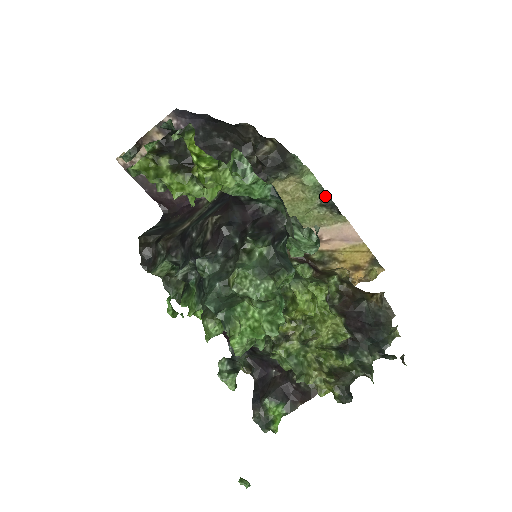
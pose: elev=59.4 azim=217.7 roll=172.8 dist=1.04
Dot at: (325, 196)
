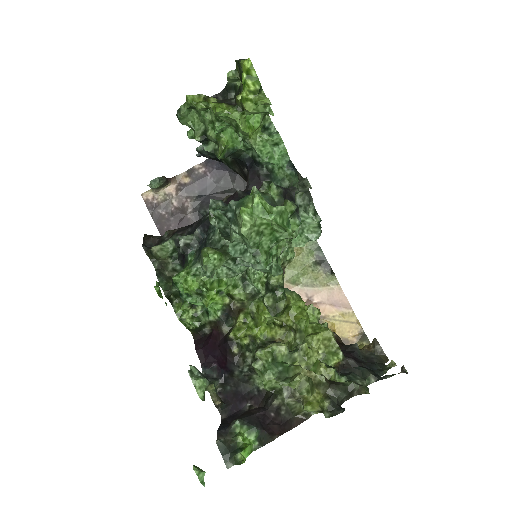
Dot at: (320, 254)
